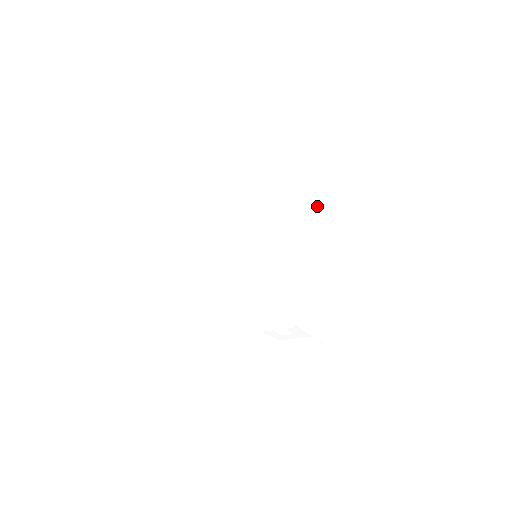
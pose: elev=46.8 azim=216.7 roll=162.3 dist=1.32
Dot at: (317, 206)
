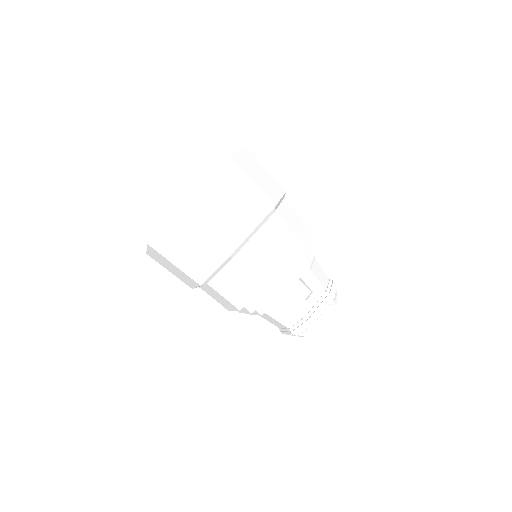
Dot at: occluded
